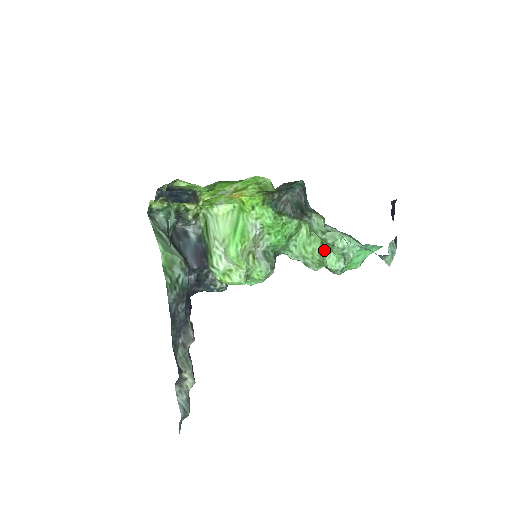
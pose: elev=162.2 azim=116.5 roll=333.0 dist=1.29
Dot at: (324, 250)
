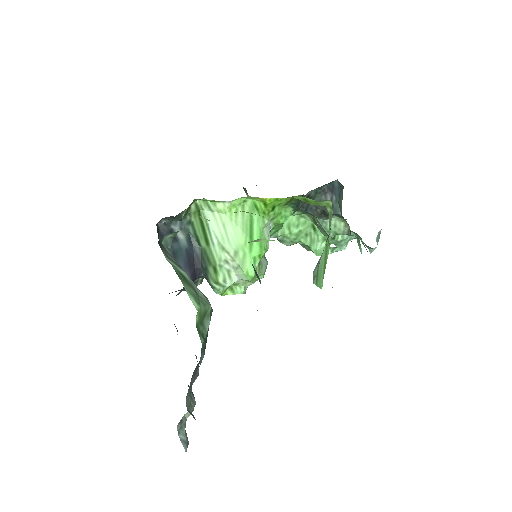
Dot at: (314, 236)
